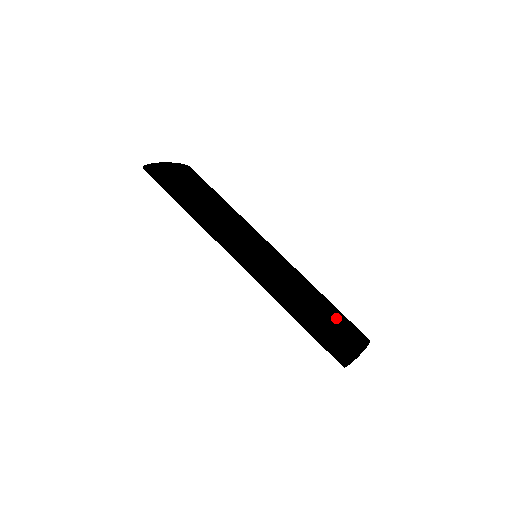
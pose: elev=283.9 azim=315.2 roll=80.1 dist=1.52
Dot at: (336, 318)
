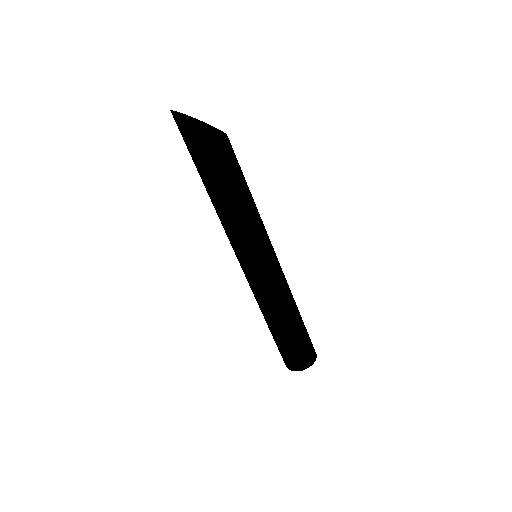
Dot at: (301, 337)
